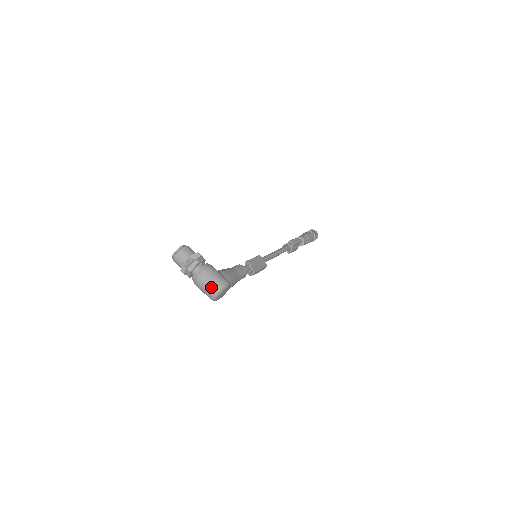
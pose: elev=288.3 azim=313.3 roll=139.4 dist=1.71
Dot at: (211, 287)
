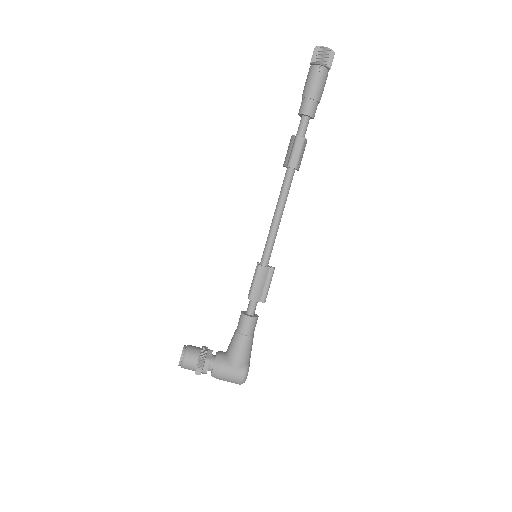
Dot at: occluded
